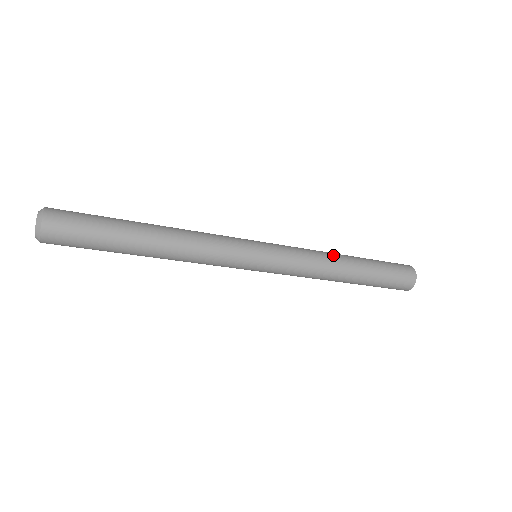
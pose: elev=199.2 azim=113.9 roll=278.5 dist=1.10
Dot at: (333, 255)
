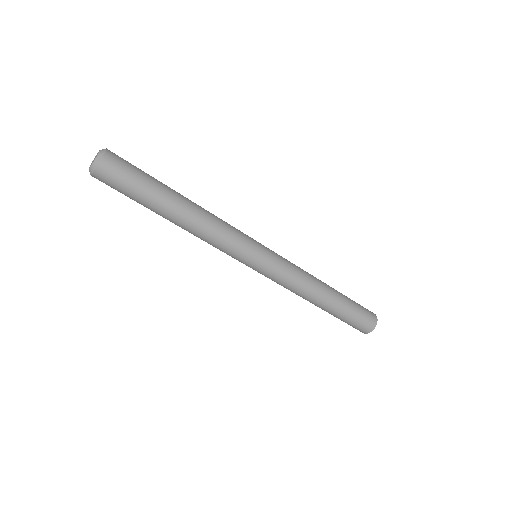
Dot at: occluded
